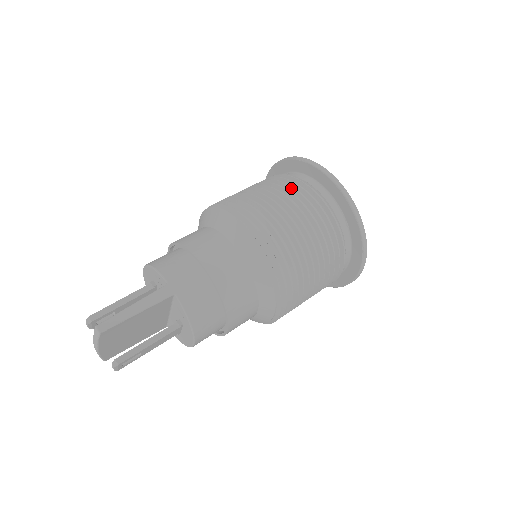
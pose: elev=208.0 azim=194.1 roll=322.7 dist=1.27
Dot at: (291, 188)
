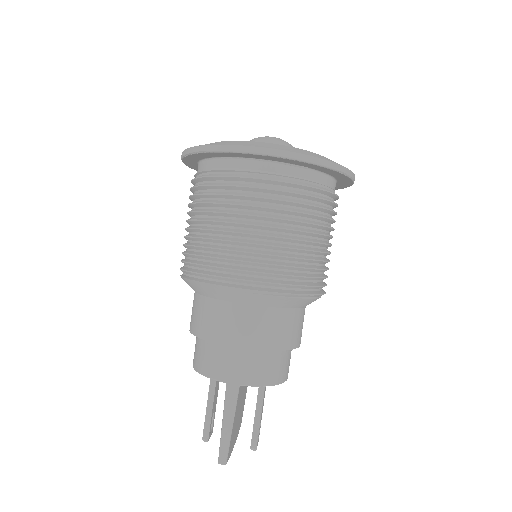
Dot at: (224, 196)
